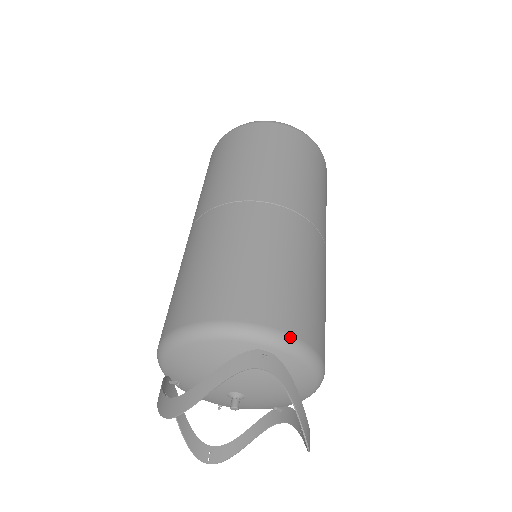
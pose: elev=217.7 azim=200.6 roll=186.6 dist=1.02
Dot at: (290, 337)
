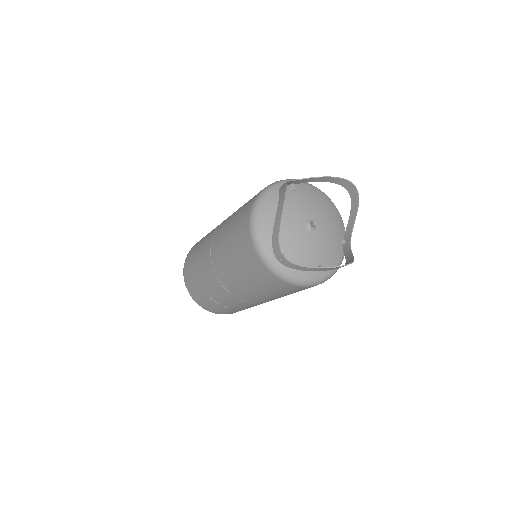
Dot at: occluded
